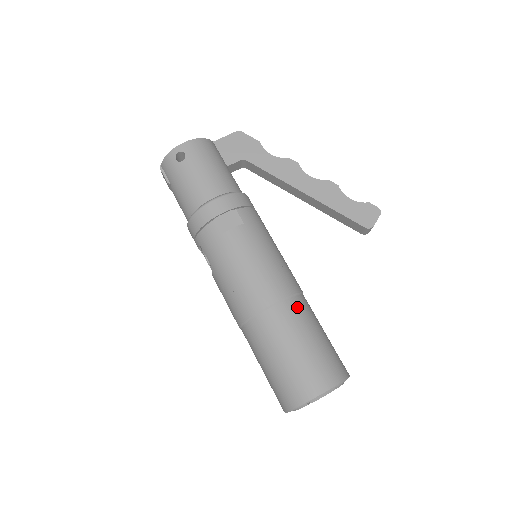
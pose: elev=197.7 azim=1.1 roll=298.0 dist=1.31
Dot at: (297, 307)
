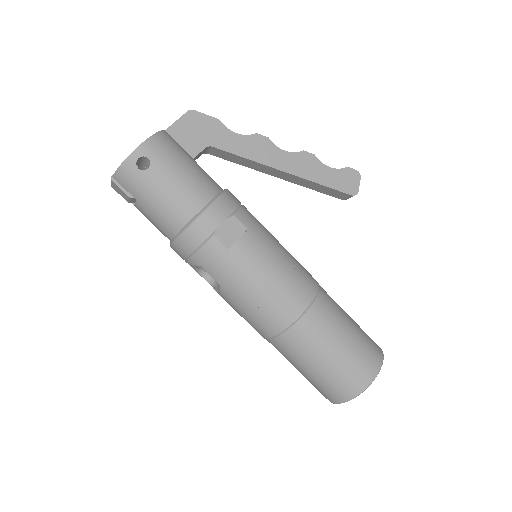
Dot at: (326, 303)
